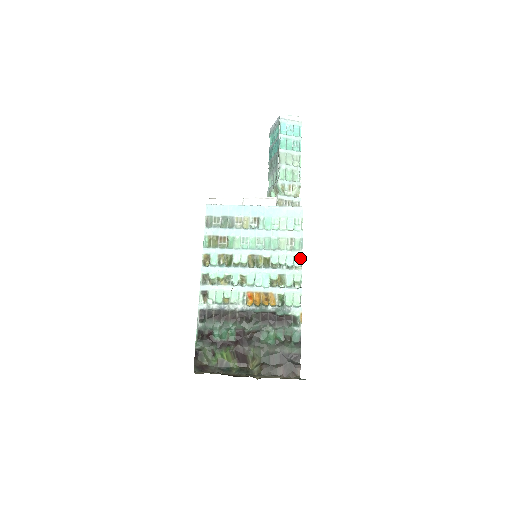
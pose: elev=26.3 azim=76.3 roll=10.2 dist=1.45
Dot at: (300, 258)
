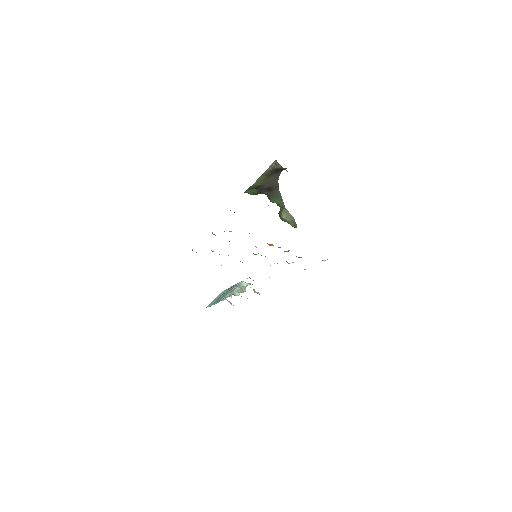
Dot at: occluded
